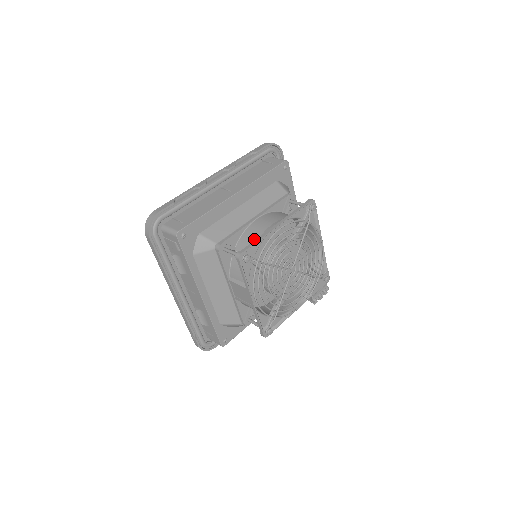
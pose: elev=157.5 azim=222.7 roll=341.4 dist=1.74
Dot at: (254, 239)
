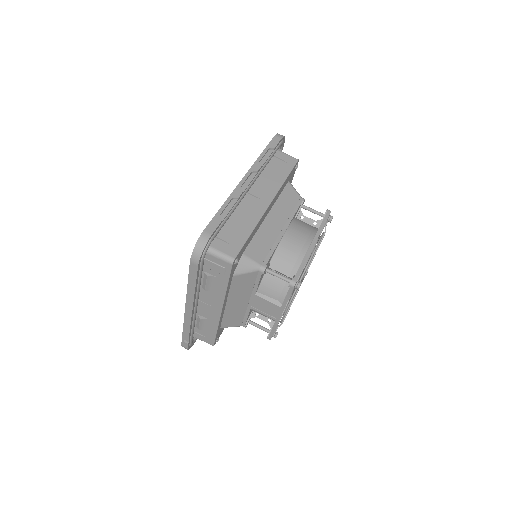
Dot at: (292, 258)
